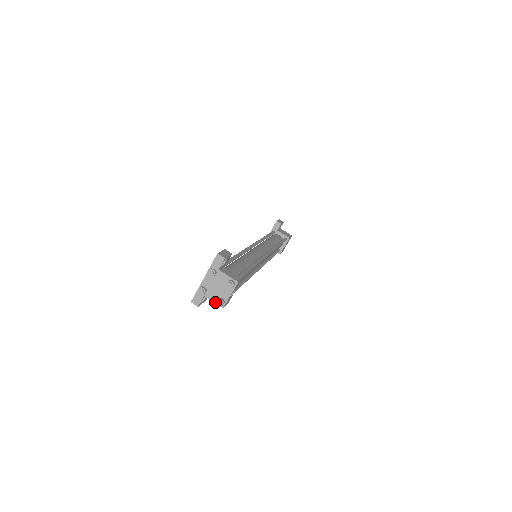
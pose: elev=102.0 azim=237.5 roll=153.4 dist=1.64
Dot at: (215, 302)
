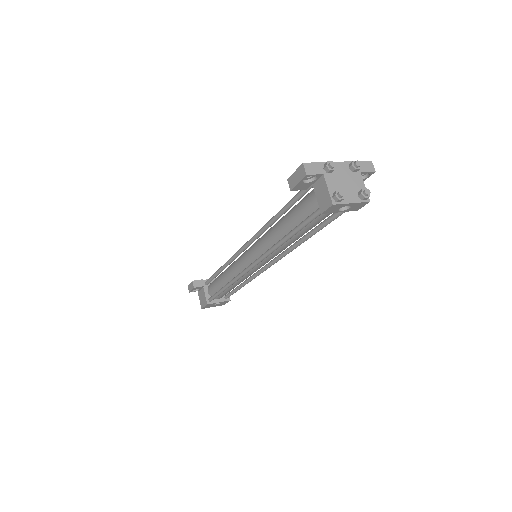
Dot at: (330, 191)
